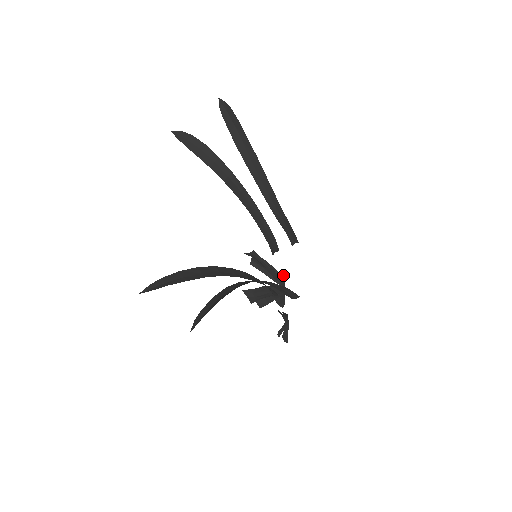
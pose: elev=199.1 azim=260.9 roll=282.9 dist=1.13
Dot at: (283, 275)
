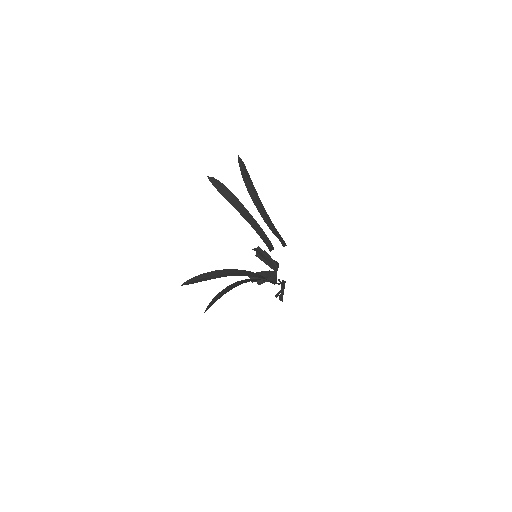
Dot at: occluded
